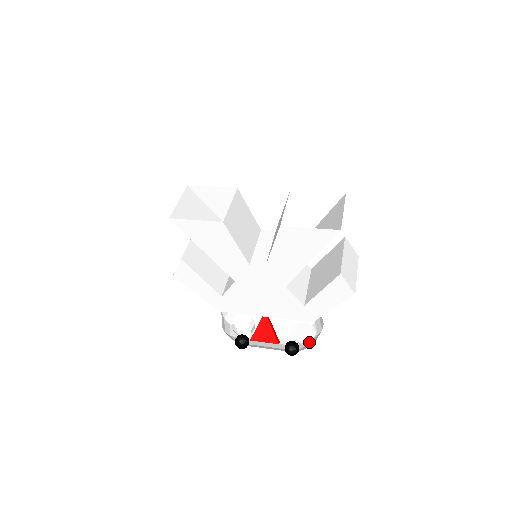
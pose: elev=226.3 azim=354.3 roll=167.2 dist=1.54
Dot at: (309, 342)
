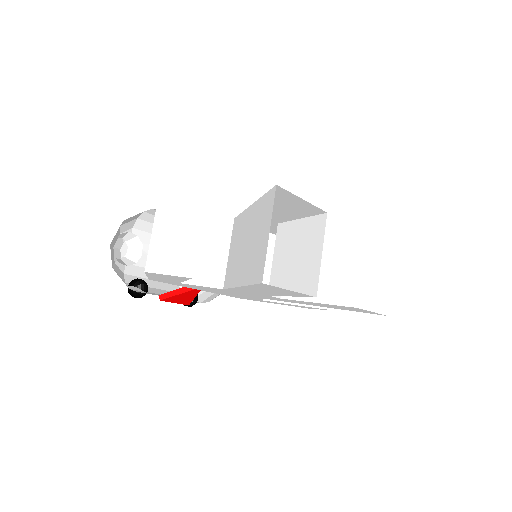
Dot at: occluded
